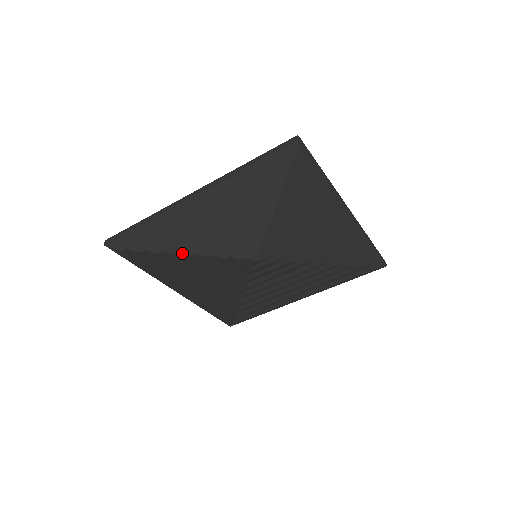
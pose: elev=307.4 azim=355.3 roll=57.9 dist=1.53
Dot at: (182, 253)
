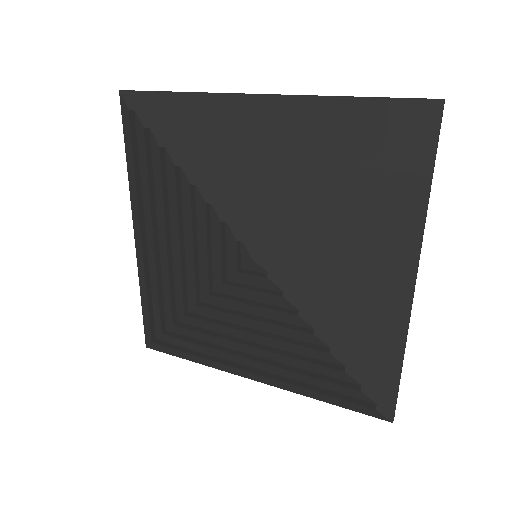
Dot at: (193, 309)
